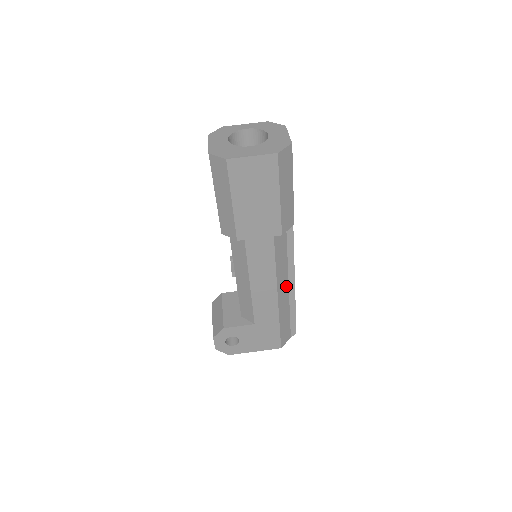
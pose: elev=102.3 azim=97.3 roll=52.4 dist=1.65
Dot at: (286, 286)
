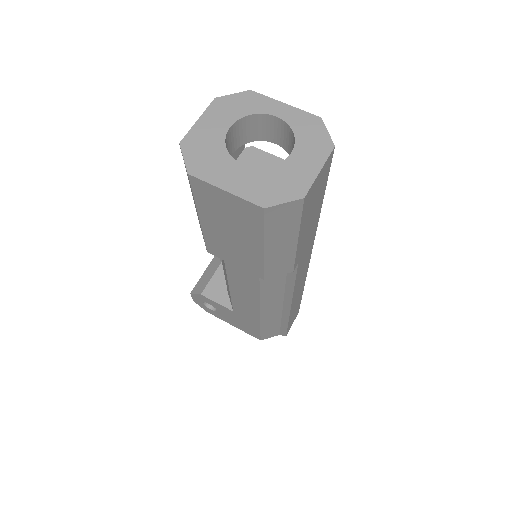
Dot at: (278, 304)
